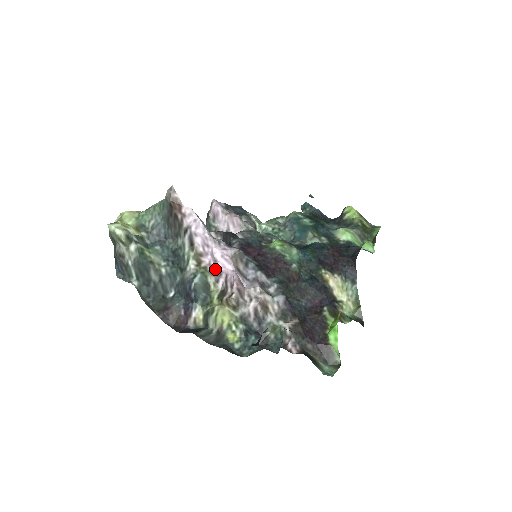
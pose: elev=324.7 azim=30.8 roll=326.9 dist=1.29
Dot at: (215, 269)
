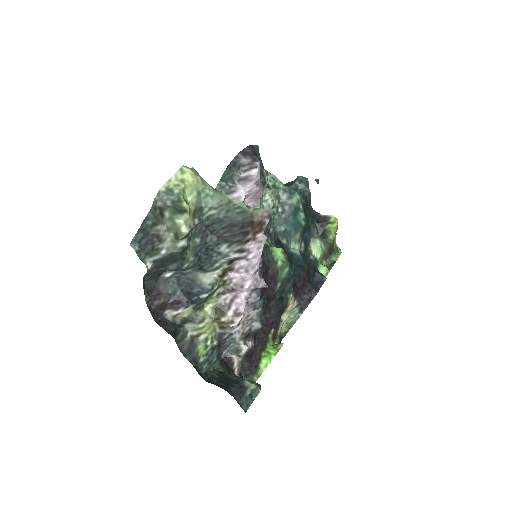
Dot at: (232, 287)
